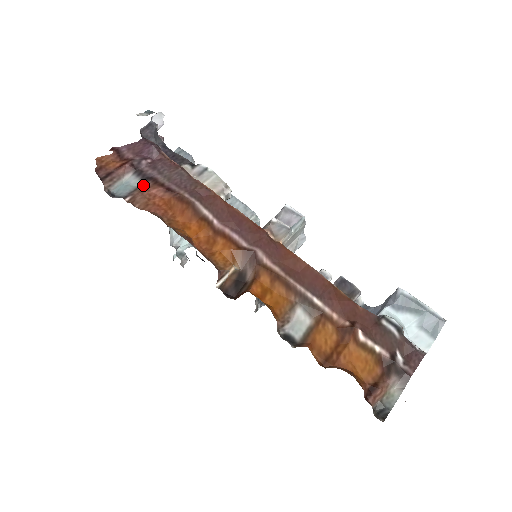
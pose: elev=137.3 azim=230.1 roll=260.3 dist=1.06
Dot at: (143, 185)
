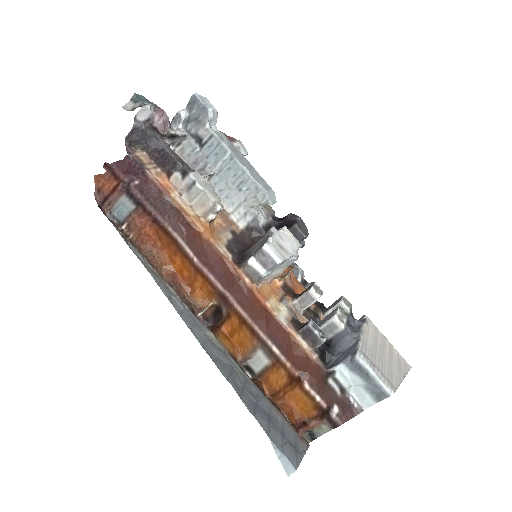
Dot at: (135, 210)
